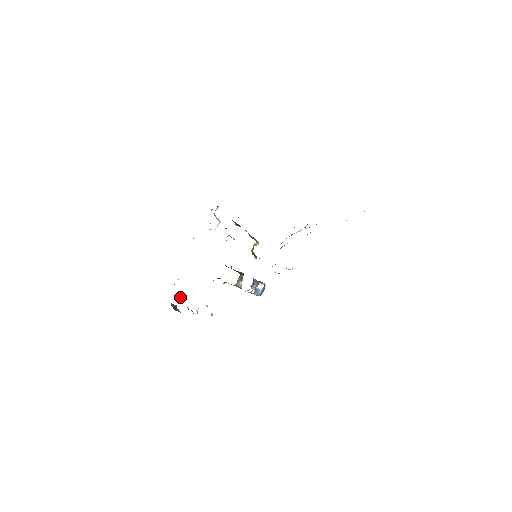
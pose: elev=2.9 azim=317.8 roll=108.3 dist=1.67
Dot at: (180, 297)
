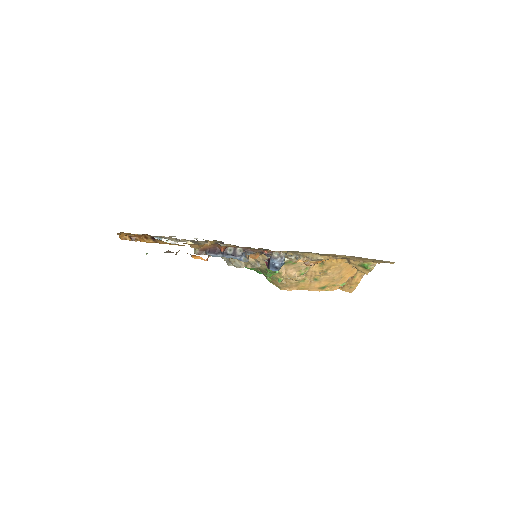
Dot at: (137, 238)
